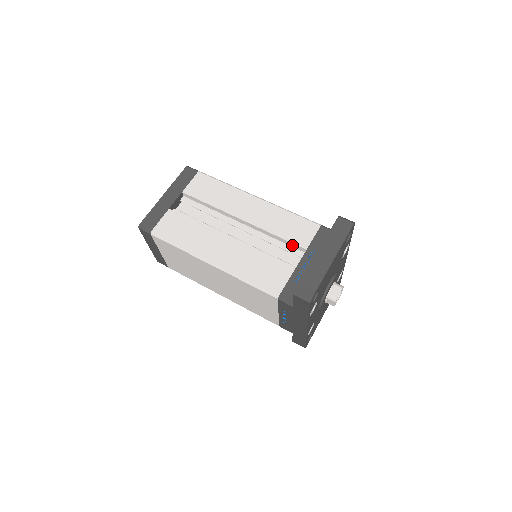
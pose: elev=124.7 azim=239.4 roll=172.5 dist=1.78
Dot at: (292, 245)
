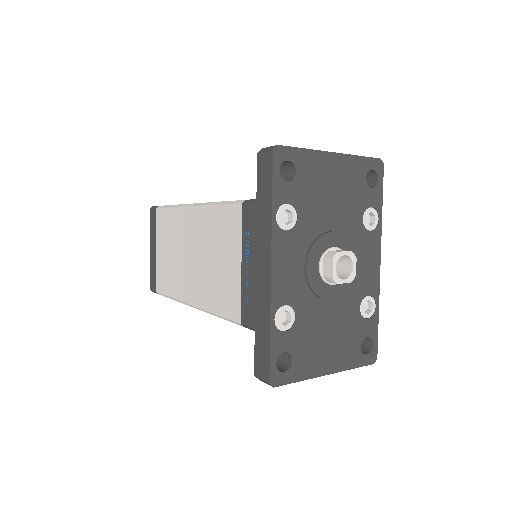
Dot at: occluded
